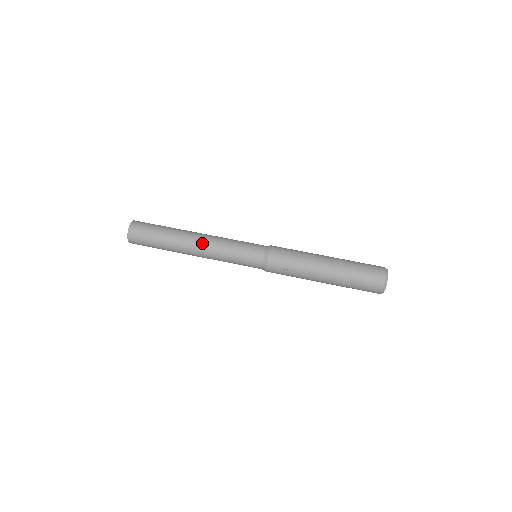
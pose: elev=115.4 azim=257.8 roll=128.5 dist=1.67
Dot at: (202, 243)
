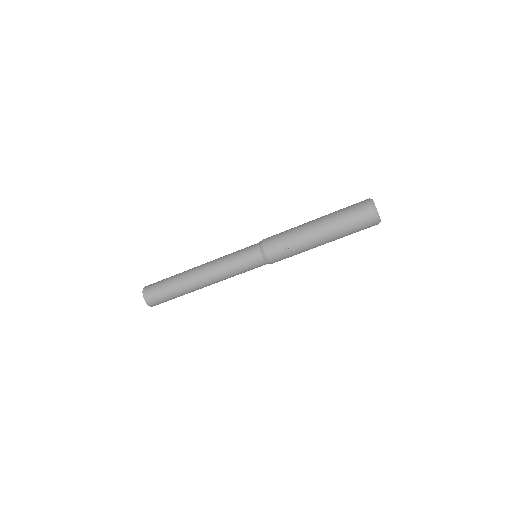
Dot at: (206, 273)
